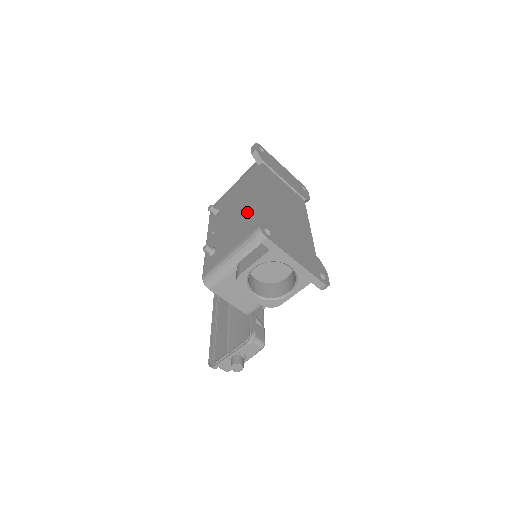
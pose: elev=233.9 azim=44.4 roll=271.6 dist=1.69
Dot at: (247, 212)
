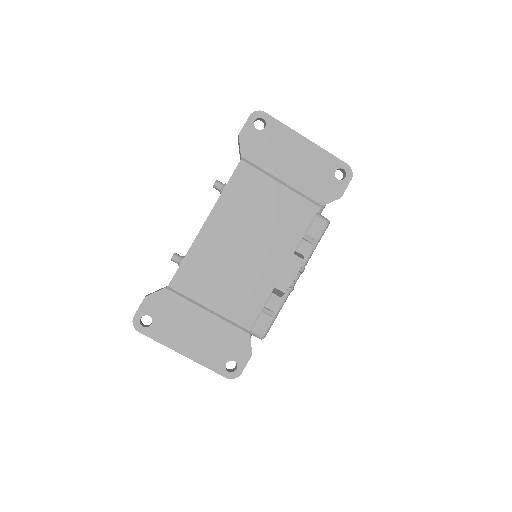
Dot at: occluded
